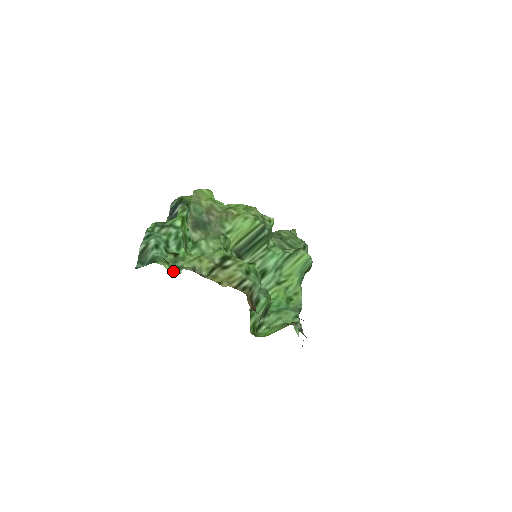
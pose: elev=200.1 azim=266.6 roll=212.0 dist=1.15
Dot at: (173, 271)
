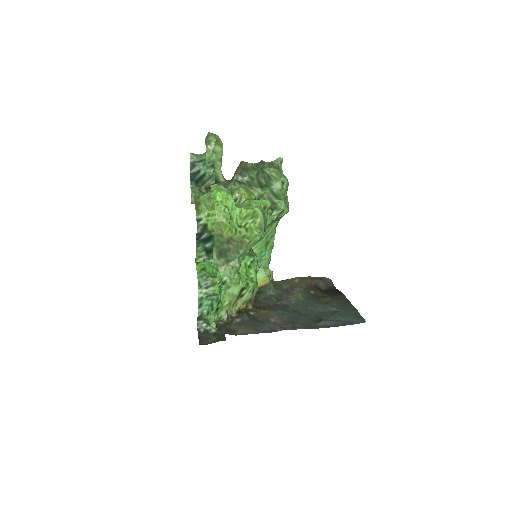
Dot at: occluded
